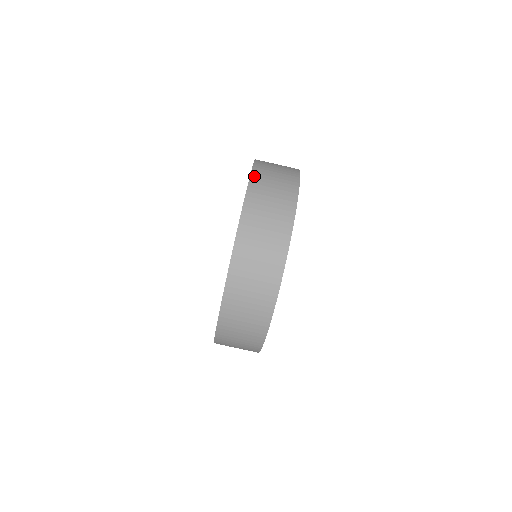
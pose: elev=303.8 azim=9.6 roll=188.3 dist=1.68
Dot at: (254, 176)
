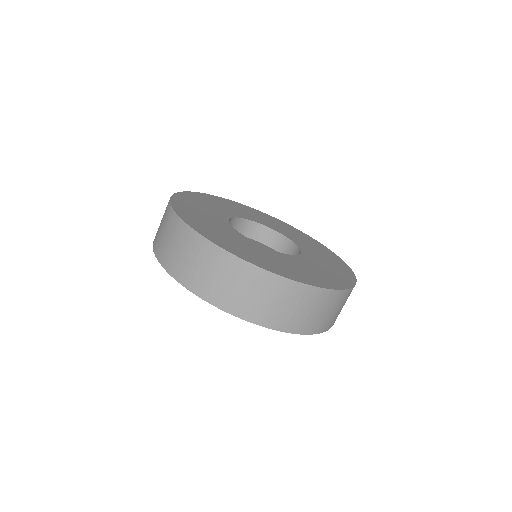
Dot at: (169, 270)
